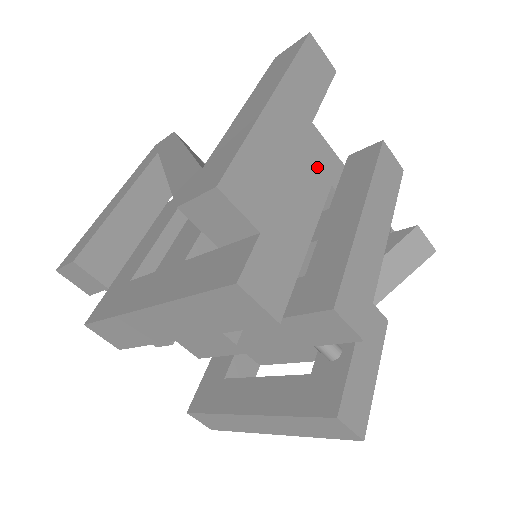
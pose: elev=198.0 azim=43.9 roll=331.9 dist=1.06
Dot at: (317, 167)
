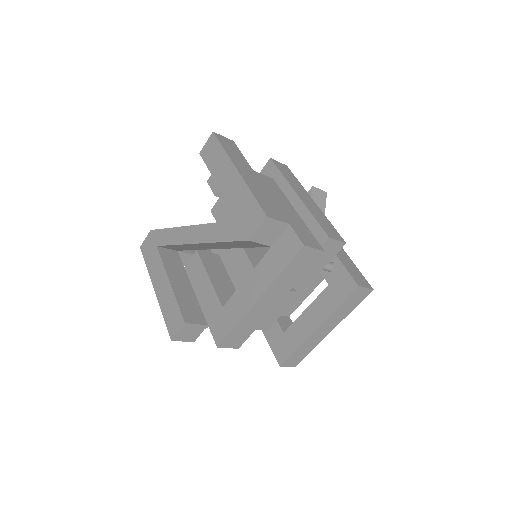
Dot at: (272, 187)
